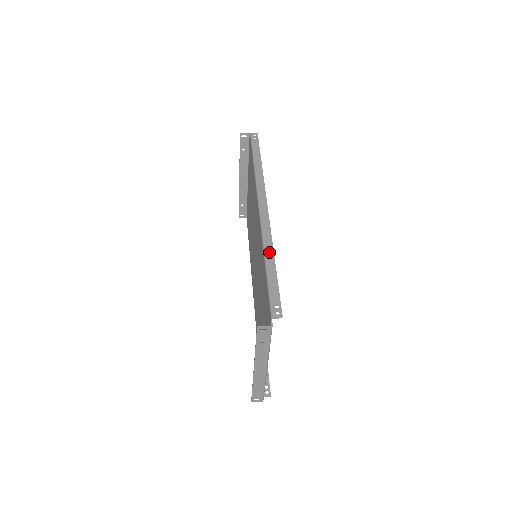
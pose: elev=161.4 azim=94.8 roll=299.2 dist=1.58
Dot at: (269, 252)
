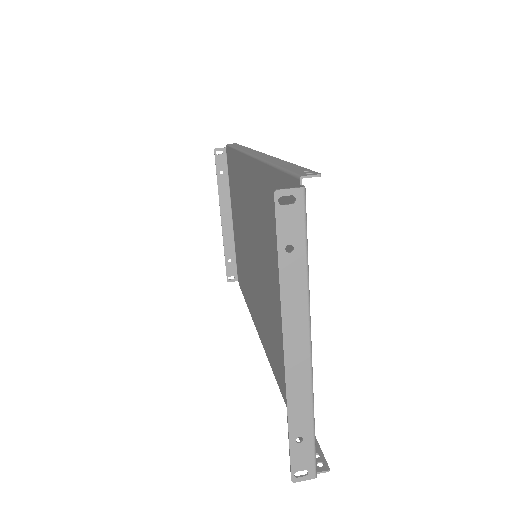
Dot at: (273, 160)
